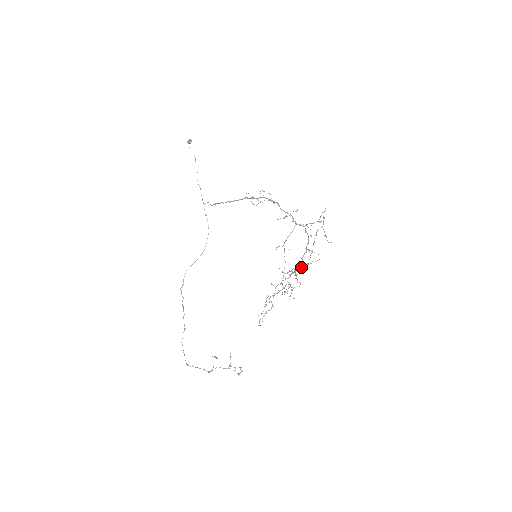
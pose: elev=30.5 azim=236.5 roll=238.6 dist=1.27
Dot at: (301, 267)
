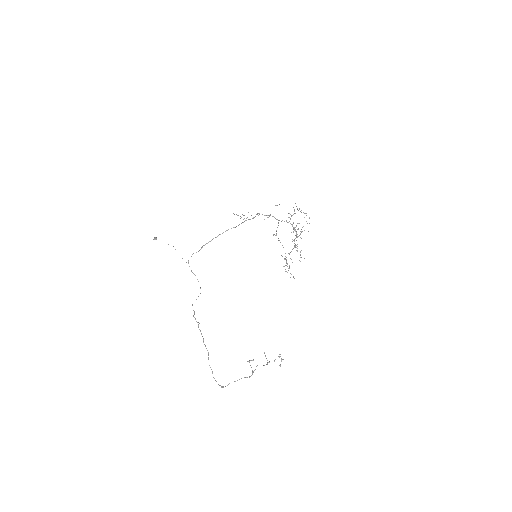
Dot at: occluded
